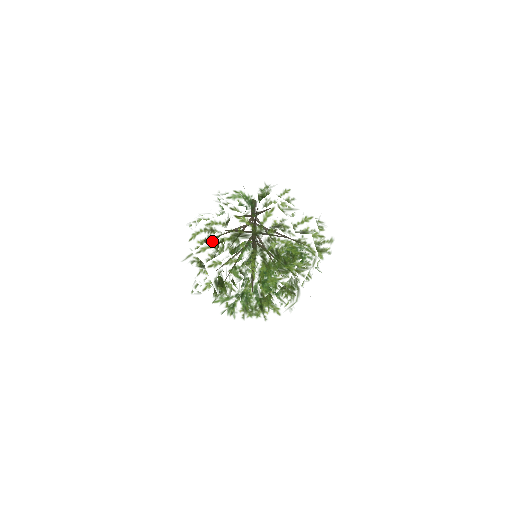
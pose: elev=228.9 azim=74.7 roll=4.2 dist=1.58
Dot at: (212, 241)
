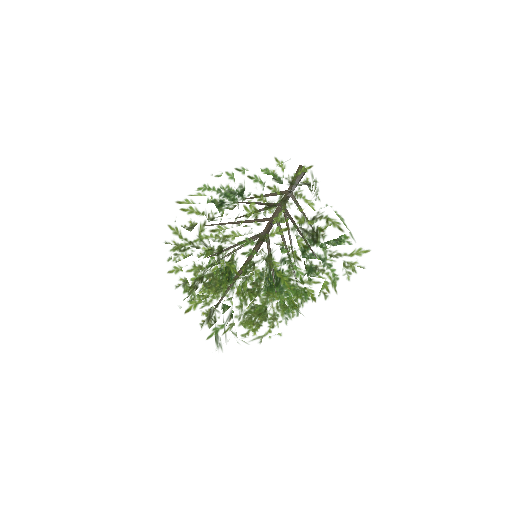
Dot at: occluded
